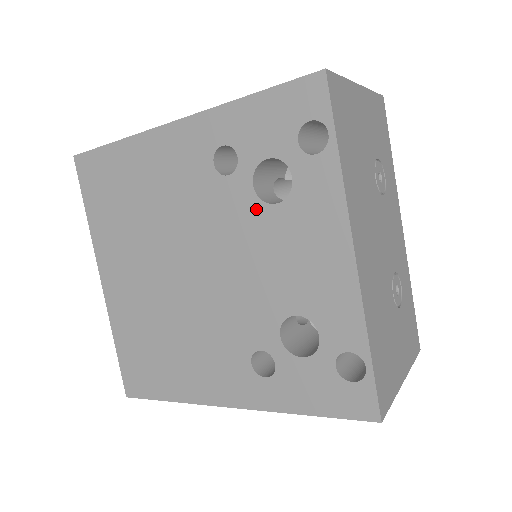
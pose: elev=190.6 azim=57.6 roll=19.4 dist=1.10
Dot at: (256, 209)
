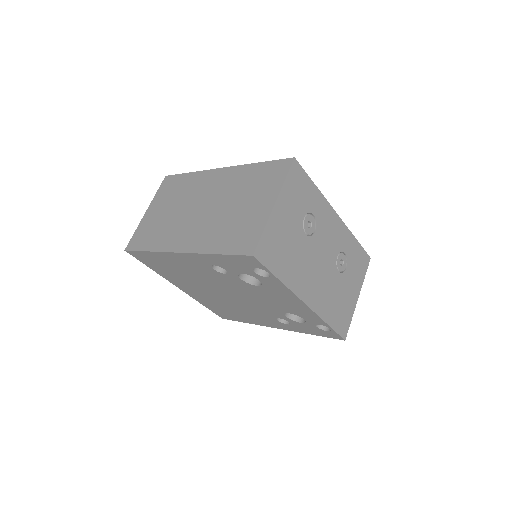
Dot at: (248, 285)
